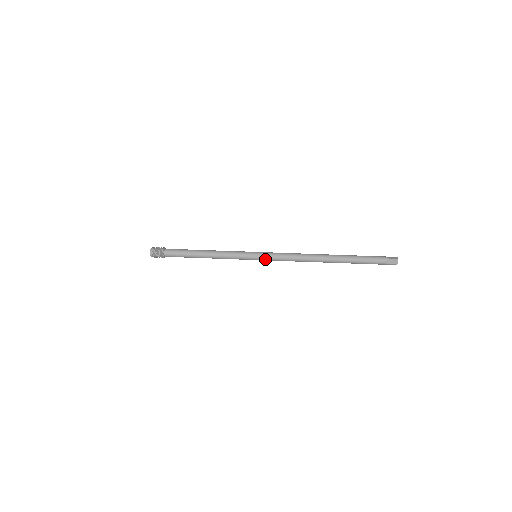
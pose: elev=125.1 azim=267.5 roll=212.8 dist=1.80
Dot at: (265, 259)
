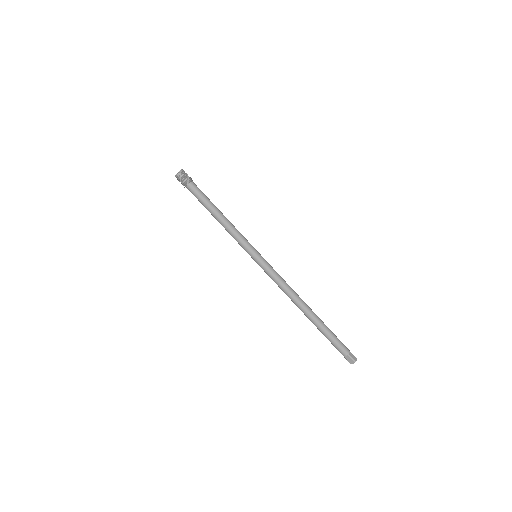
Dot at: (260, 266)
